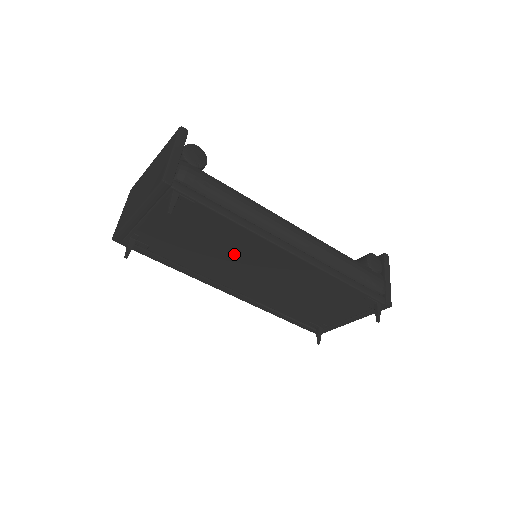
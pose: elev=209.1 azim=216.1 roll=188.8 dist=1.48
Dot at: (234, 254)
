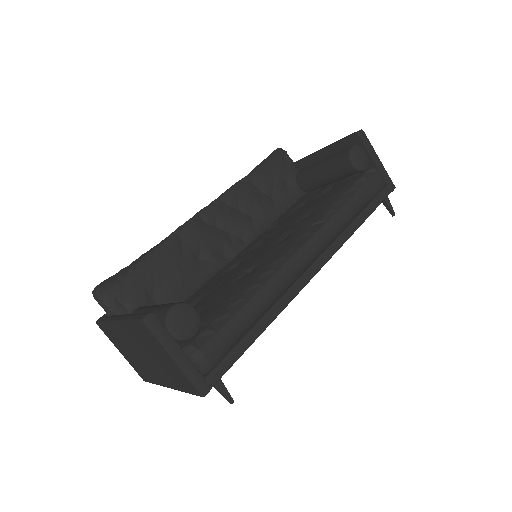
Dot at: occluded
